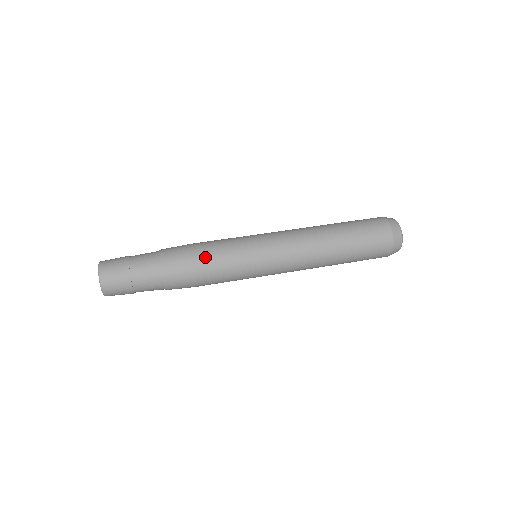
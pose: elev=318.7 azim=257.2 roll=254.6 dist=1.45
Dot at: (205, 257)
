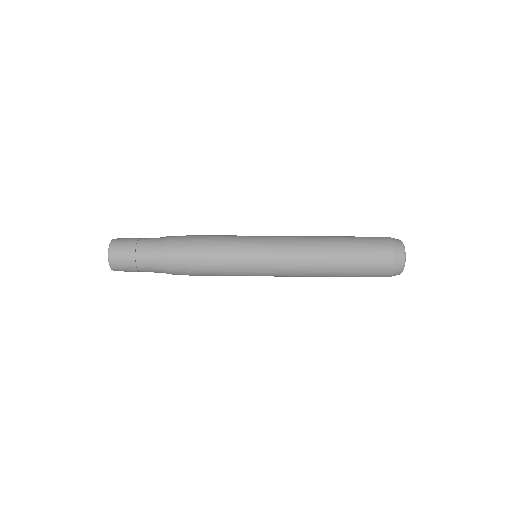
Dot at: (205, 274)
